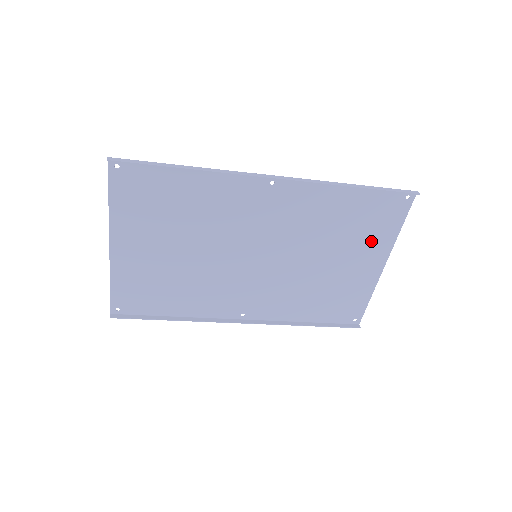
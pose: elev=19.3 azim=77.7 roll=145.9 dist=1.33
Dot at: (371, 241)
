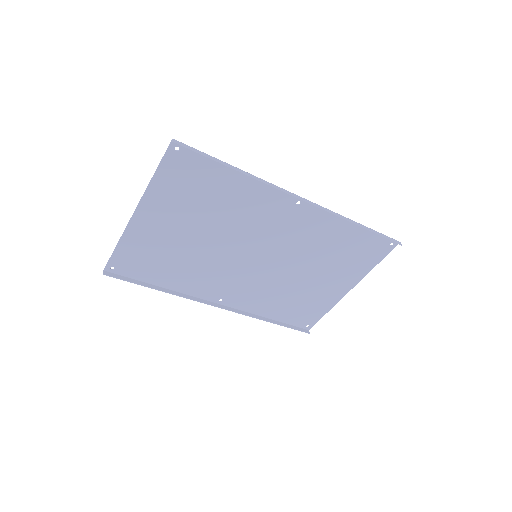
Dot at: (350, 269)
